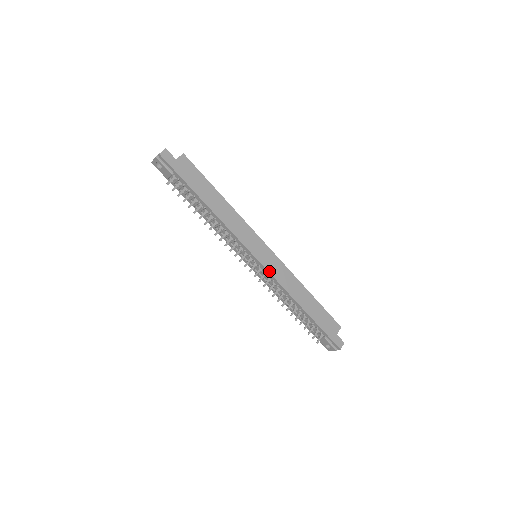
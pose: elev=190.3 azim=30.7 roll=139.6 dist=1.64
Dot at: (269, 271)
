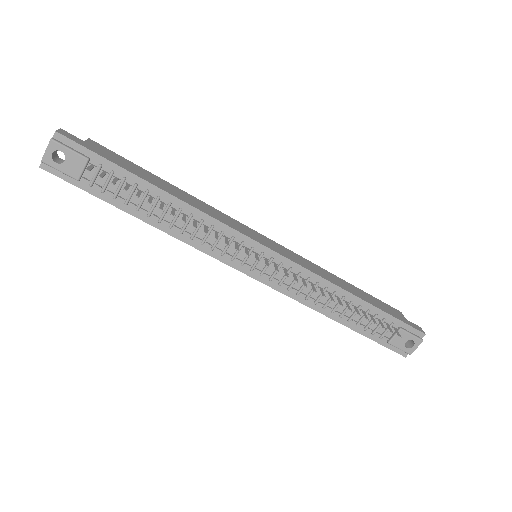
Dot at: (289, 259)
